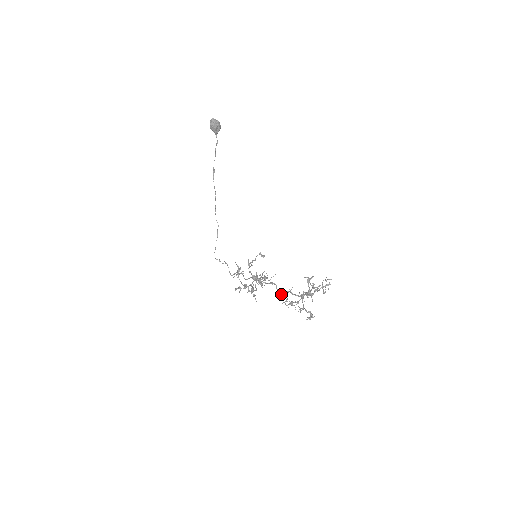
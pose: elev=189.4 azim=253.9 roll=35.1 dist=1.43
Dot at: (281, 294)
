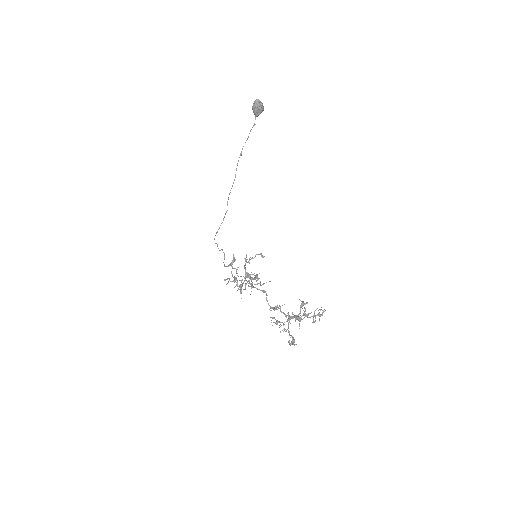
Dot at: occluded
